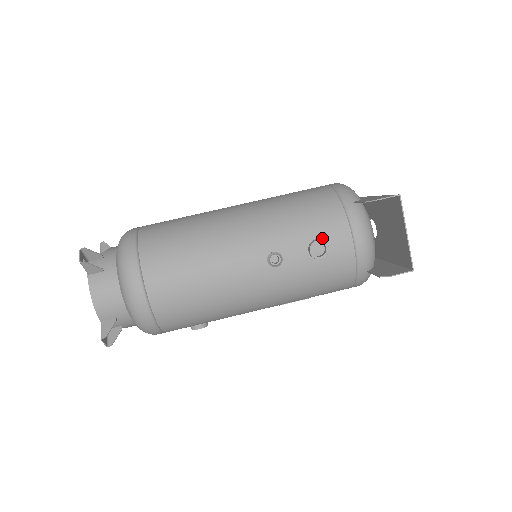
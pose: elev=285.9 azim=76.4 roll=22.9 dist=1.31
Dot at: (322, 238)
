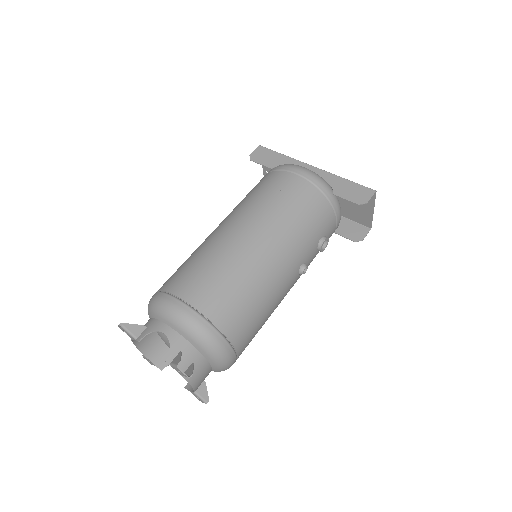
Dot at: (324, 235)
